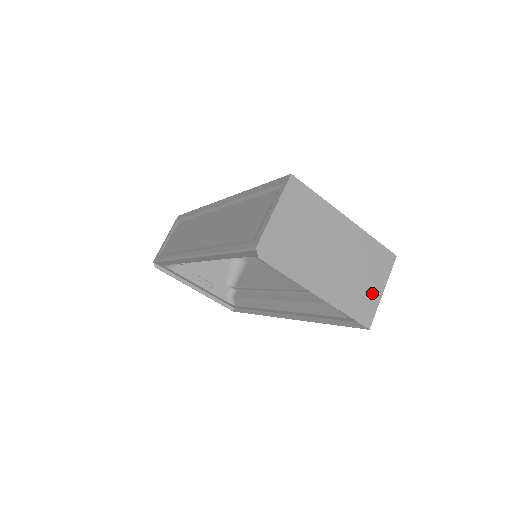
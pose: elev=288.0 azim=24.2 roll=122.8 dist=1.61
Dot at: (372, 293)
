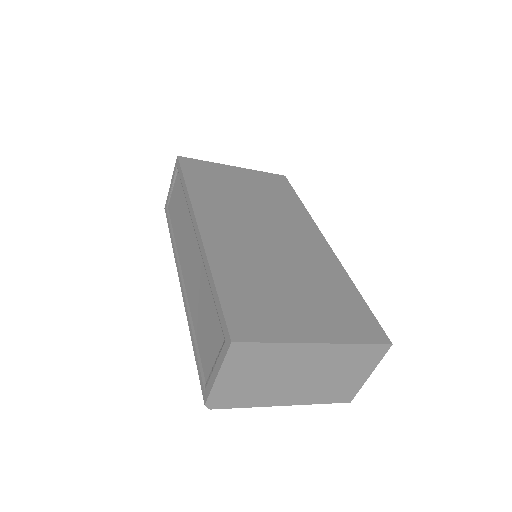
Dot at: (354, 381)
